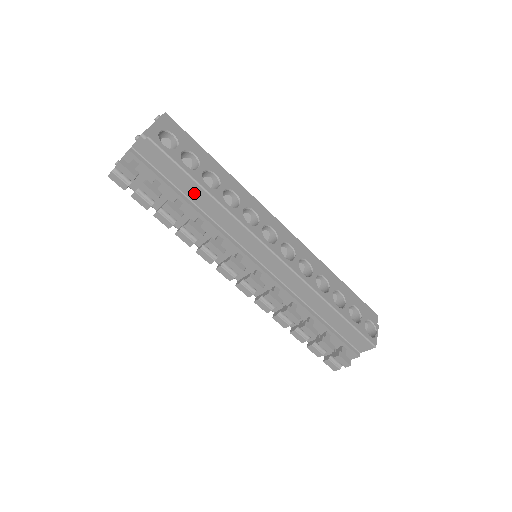
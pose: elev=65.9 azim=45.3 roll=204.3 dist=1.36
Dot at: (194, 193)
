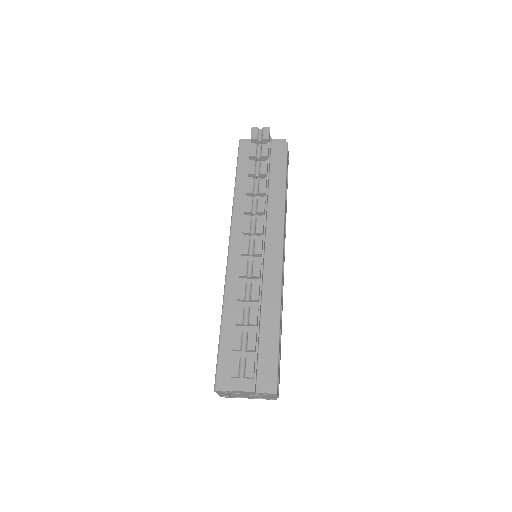
Dot at: (277, 182)
